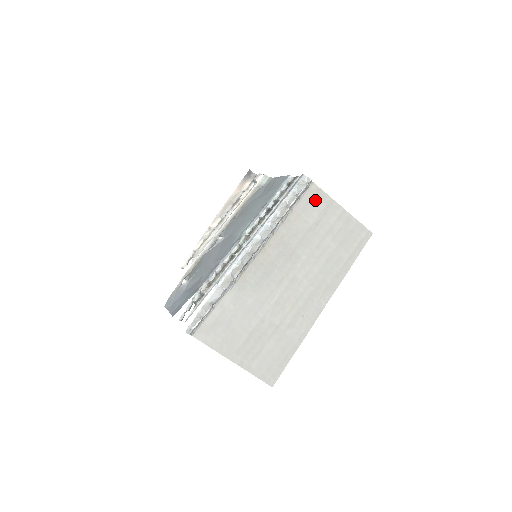
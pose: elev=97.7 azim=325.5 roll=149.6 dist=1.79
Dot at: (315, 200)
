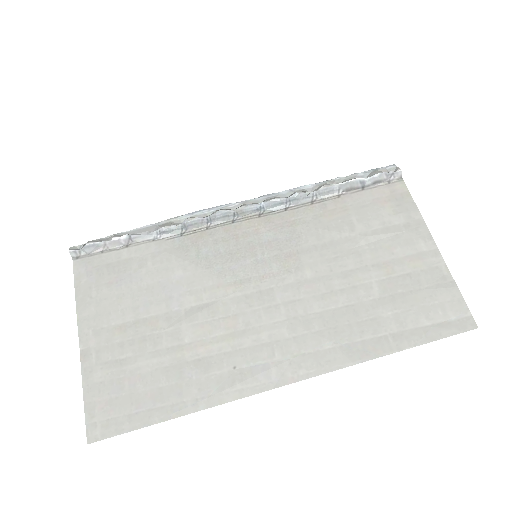
Dot at: (390, 205)
